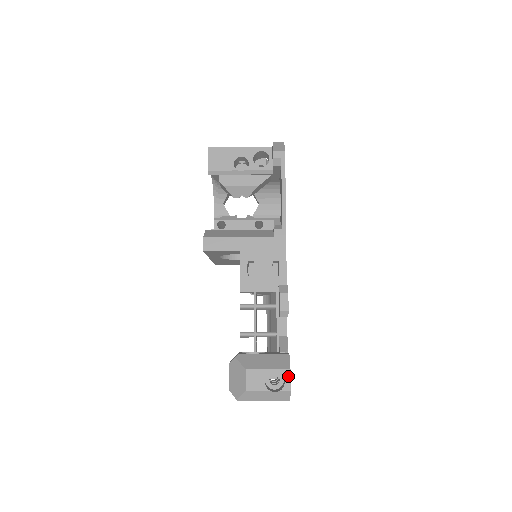
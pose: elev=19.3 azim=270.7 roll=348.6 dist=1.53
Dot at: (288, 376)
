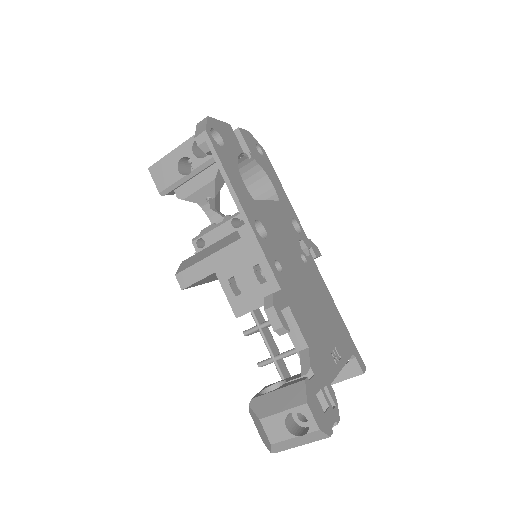
Dot at: (308, 412)
